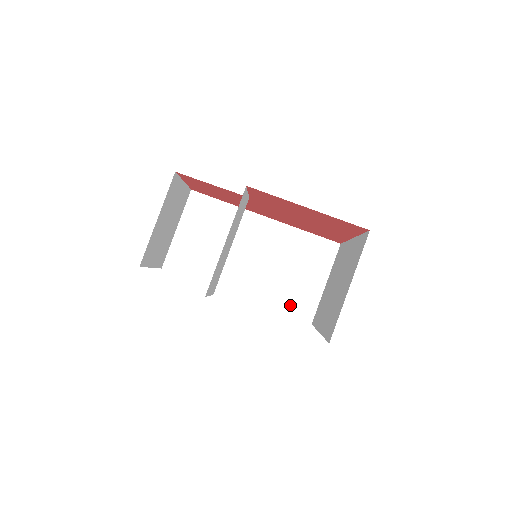
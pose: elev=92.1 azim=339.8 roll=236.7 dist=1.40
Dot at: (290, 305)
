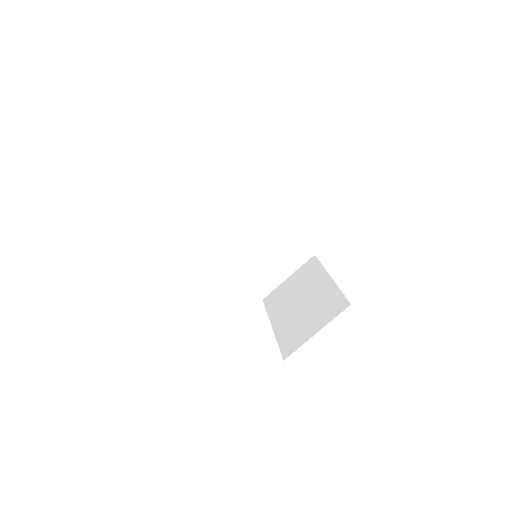
Dot at: (255, 281)
